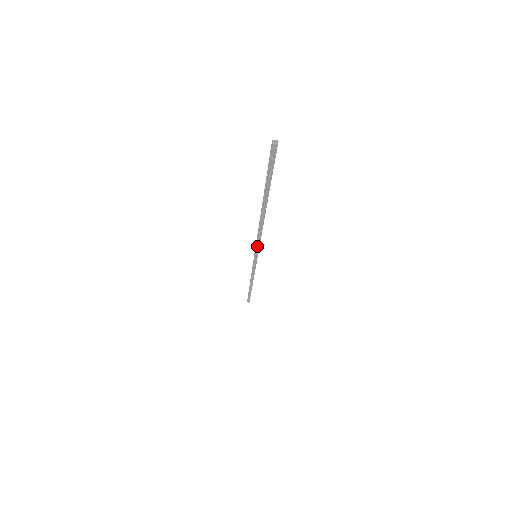
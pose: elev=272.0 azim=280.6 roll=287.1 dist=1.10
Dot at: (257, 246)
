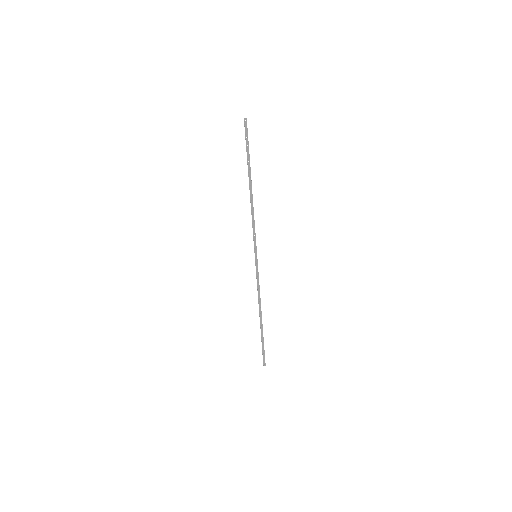
Dot at: (254, 237)
